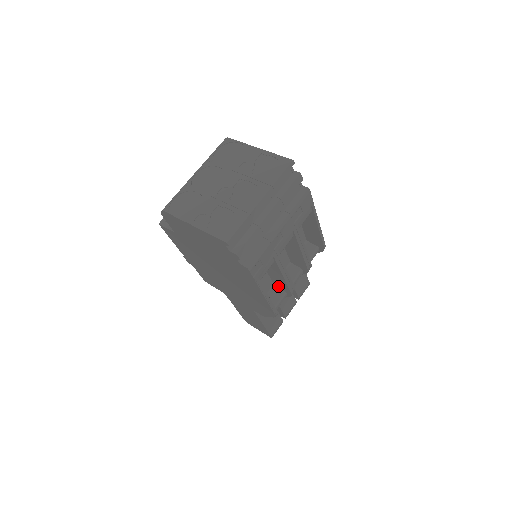
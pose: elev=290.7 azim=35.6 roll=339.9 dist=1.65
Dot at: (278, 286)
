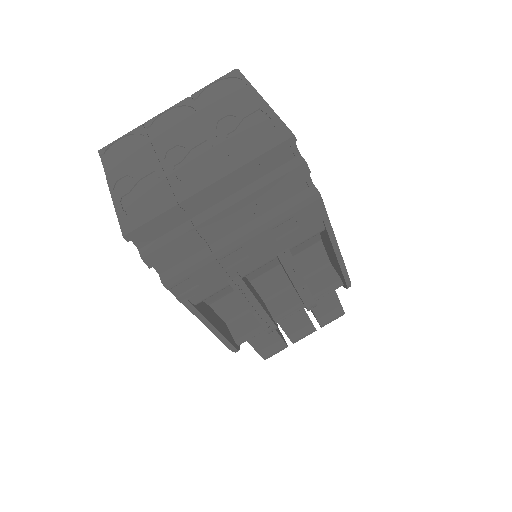
Dot at: occluded
